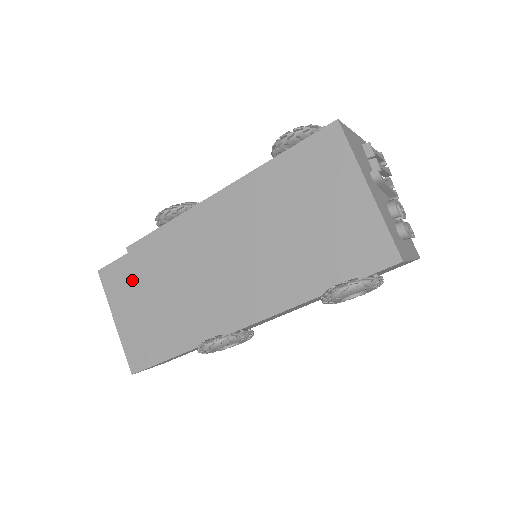
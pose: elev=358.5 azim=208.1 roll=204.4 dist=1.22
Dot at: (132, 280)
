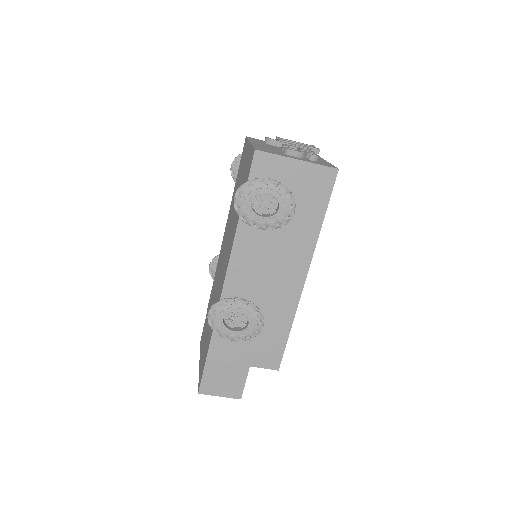
Dot at: occluded
